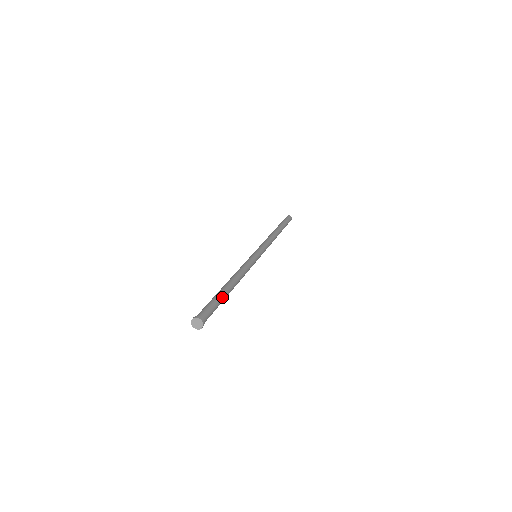
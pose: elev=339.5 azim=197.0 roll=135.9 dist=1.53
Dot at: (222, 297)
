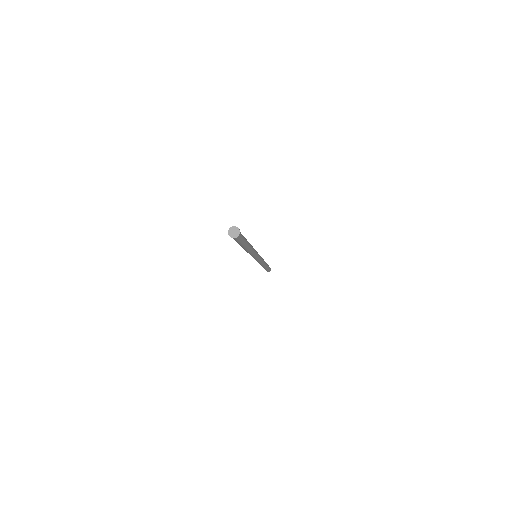
Dot at: (245, 238)
